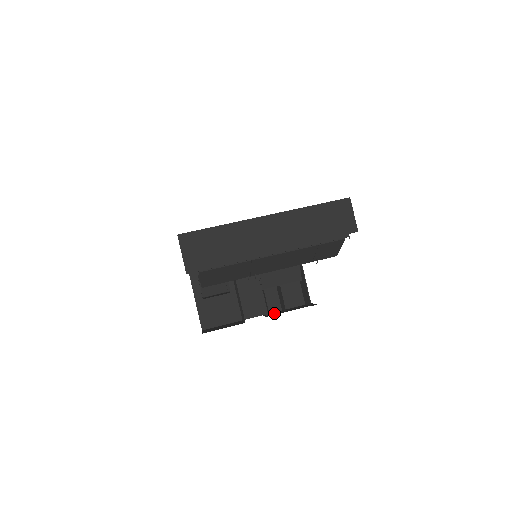
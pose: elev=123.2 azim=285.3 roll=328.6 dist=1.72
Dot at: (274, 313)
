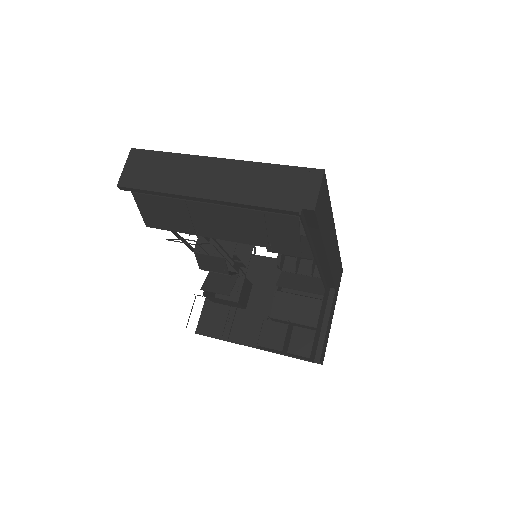
Dot at: occluded
